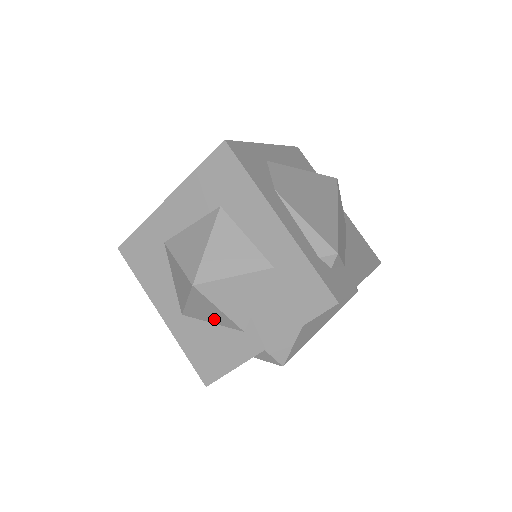
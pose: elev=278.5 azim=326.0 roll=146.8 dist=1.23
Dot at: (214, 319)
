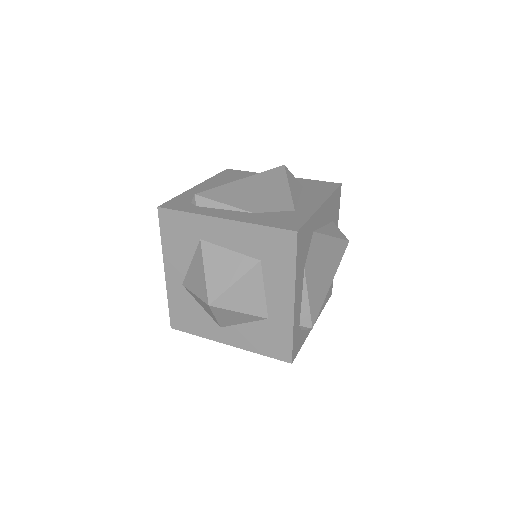
Dot at: (205, 309)
